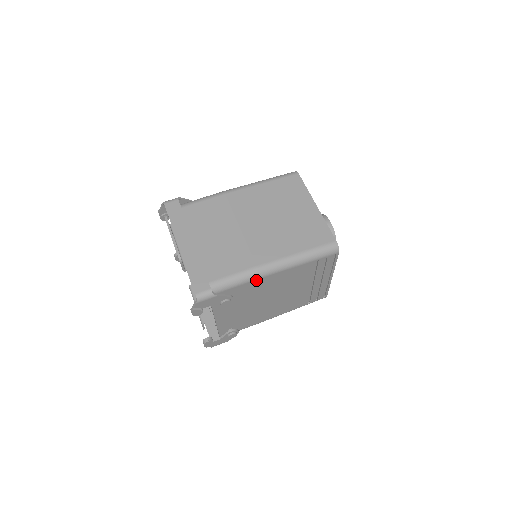
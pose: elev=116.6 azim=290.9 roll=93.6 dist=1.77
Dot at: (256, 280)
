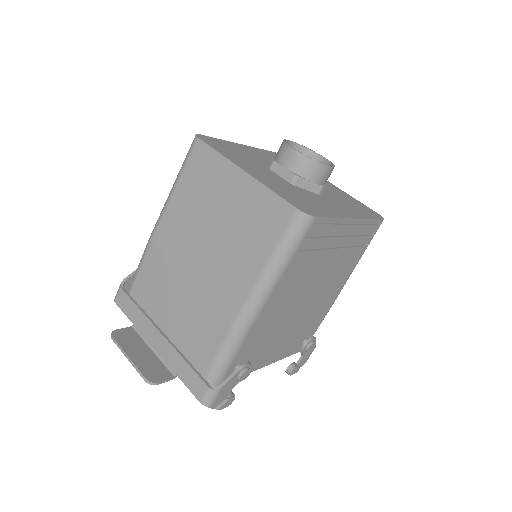
Dot at: (249, 333)
